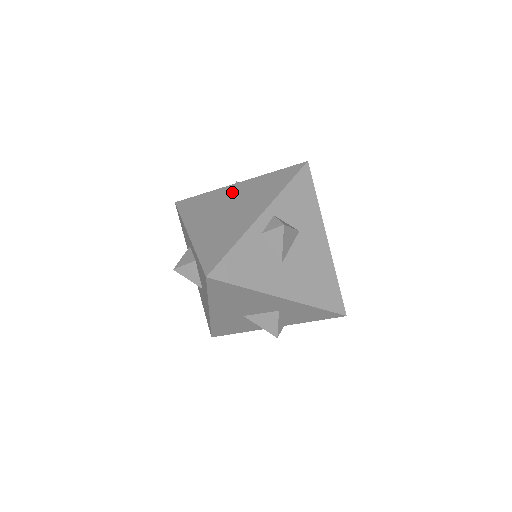
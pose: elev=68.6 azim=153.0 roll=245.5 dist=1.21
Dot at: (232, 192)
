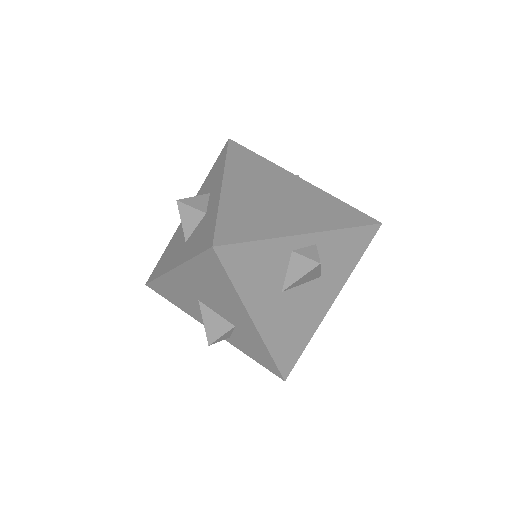
Dot at: (292, 183)
